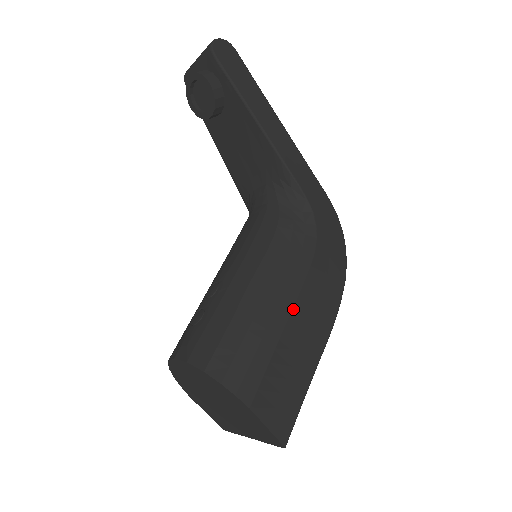
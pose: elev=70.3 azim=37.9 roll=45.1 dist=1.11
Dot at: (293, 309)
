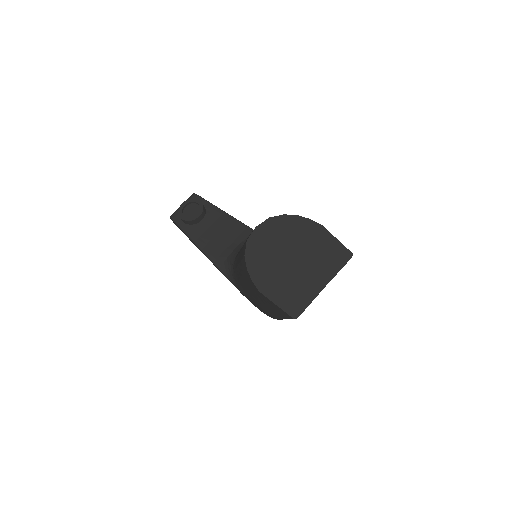
Dot at: occluded
